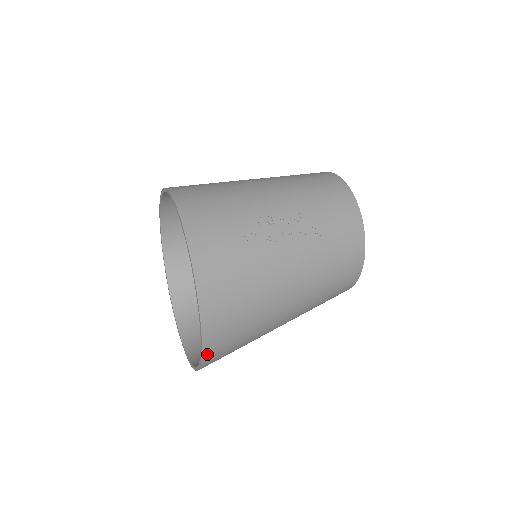
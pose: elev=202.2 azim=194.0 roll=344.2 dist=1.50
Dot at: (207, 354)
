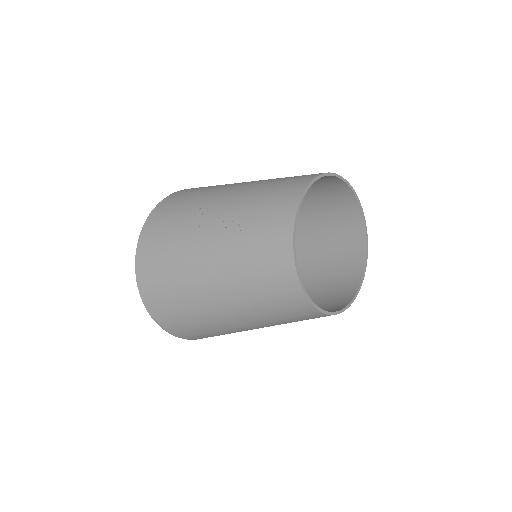
Dot at: (154, 315)
